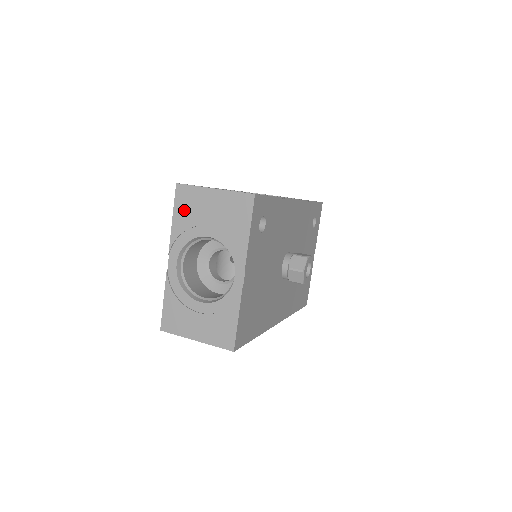
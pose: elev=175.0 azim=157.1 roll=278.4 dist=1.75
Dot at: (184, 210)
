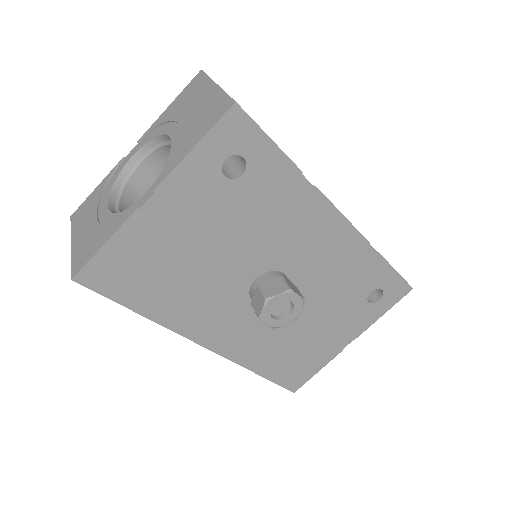
Dot at: (182, 100)
